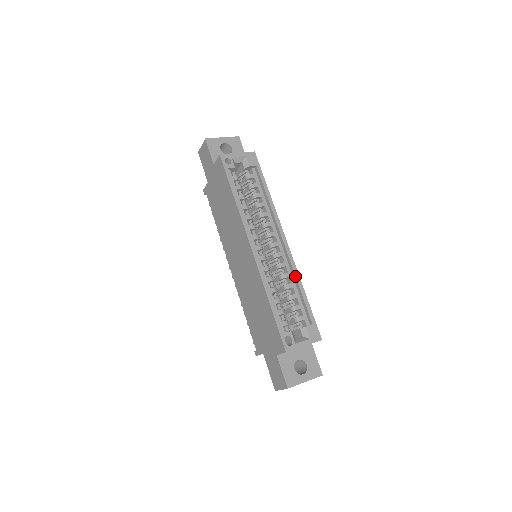
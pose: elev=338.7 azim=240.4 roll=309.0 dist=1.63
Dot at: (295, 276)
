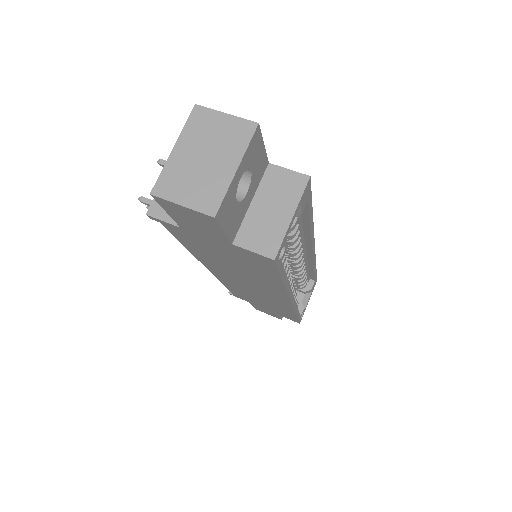
Dot at: (313, 266)
